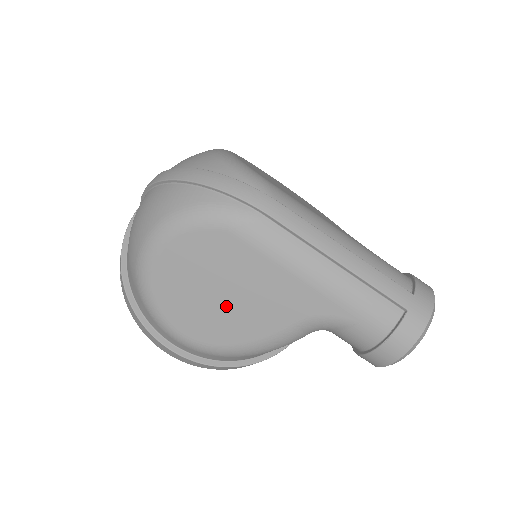
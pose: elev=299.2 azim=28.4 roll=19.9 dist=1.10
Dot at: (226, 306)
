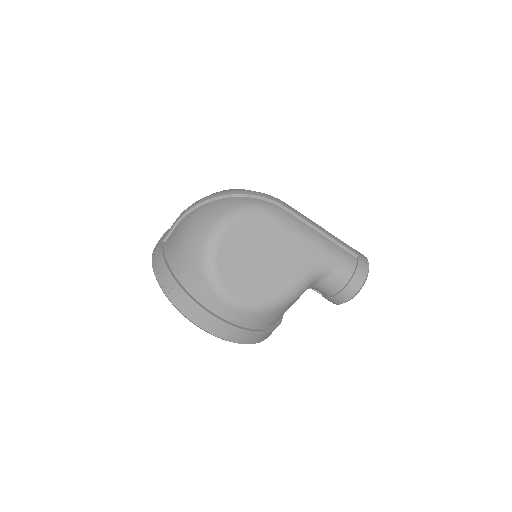
Dot at: (266, 268)
